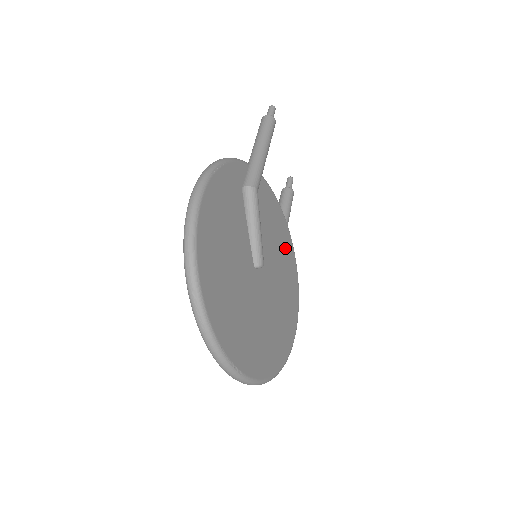
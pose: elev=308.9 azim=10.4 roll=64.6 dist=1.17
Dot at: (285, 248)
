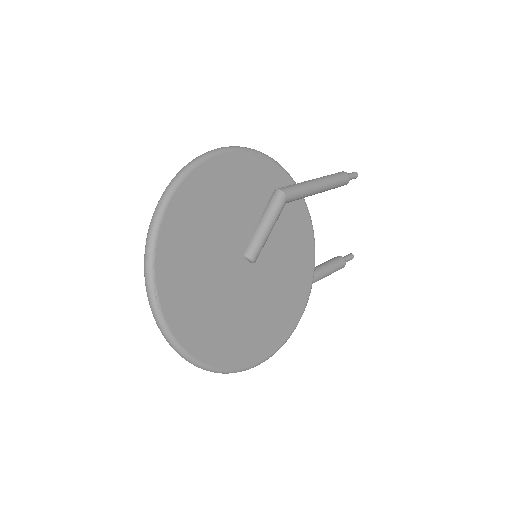
Dot at: (297, 284)
